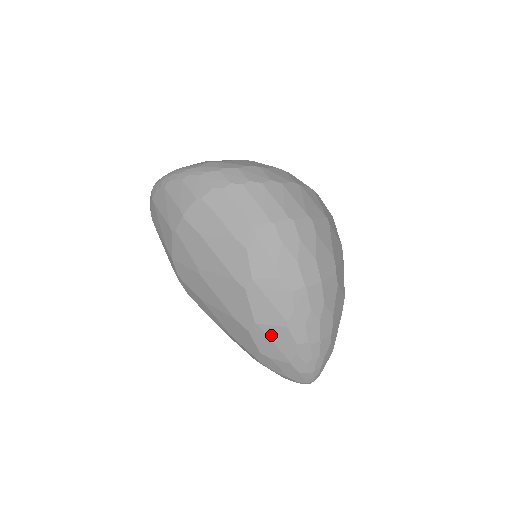
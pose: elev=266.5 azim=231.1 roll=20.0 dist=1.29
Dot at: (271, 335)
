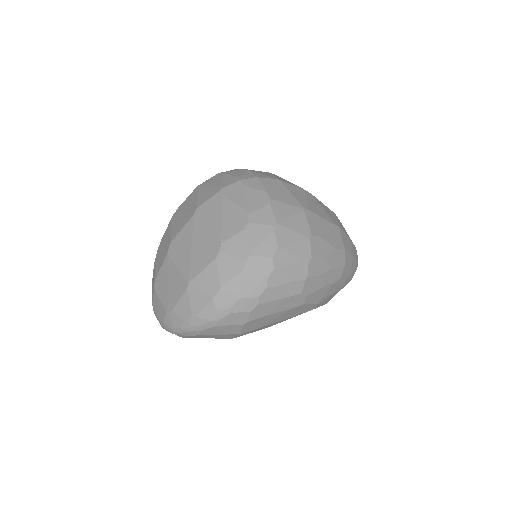
Dot at: occluded
